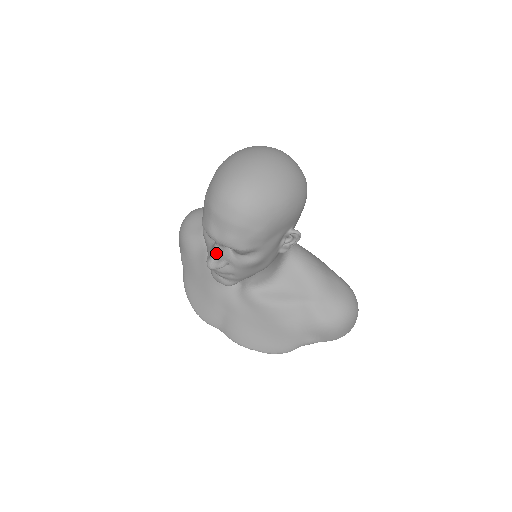
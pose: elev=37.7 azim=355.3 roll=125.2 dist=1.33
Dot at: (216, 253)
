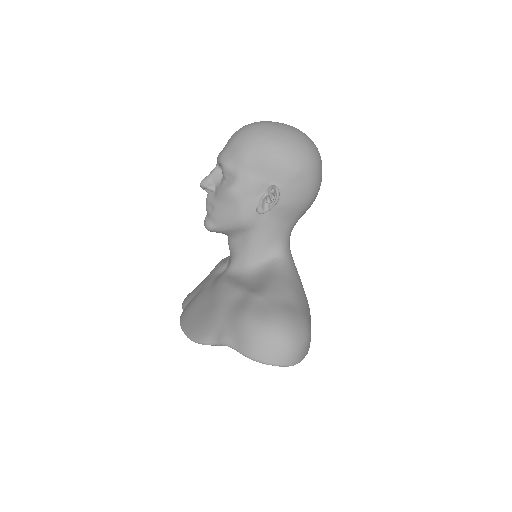
Dot at: (212, 172)
